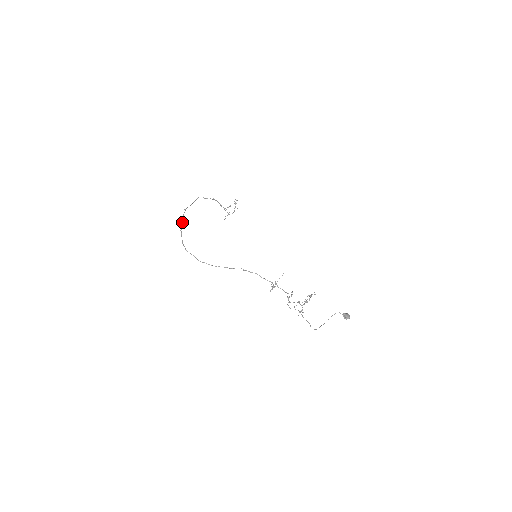
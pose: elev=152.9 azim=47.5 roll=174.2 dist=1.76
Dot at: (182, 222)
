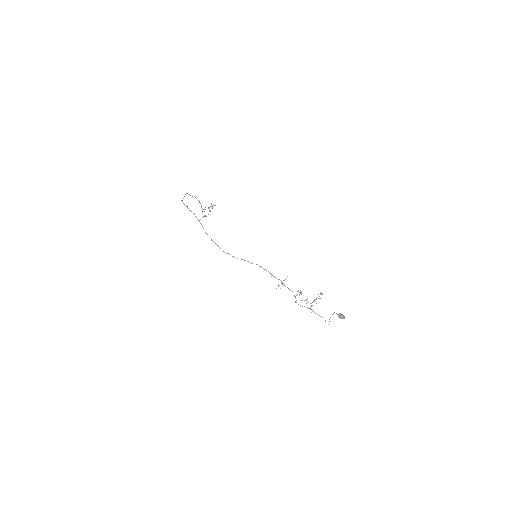
Dot at: occluded
